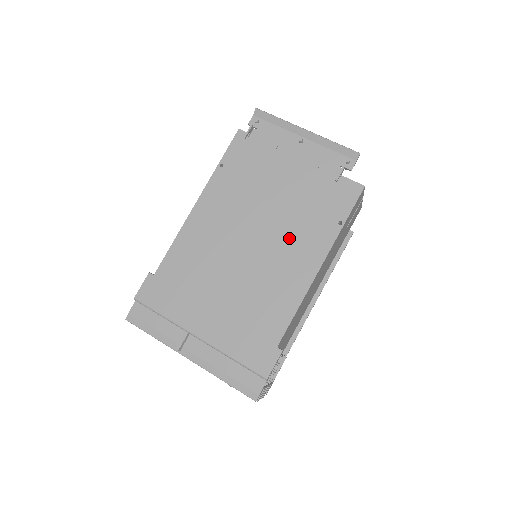
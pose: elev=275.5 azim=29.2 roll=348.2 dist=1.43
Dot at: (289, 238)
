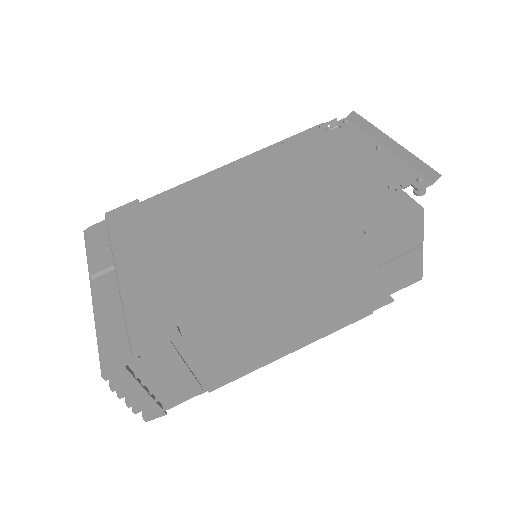
Dot at: (290, 223)
